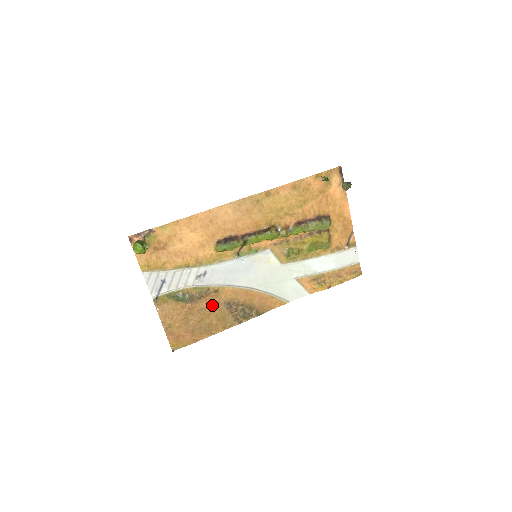
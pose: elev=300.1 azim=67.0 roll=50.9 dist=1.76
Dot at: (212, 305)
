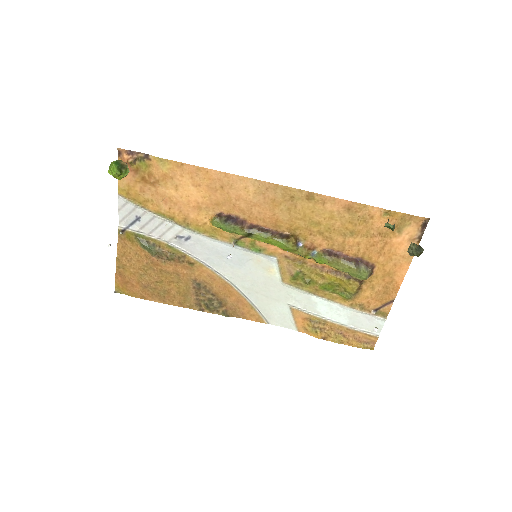
Dot at: (180, 274)
